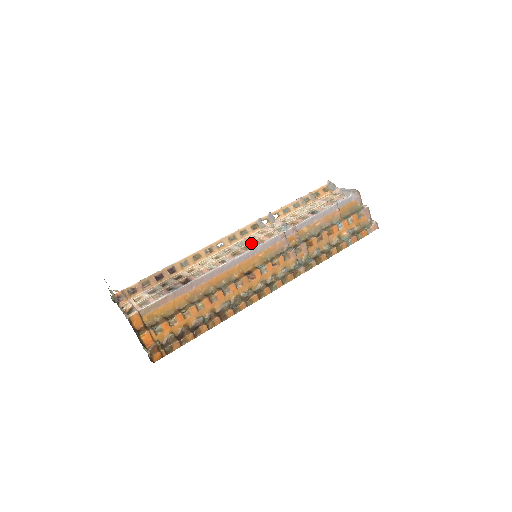
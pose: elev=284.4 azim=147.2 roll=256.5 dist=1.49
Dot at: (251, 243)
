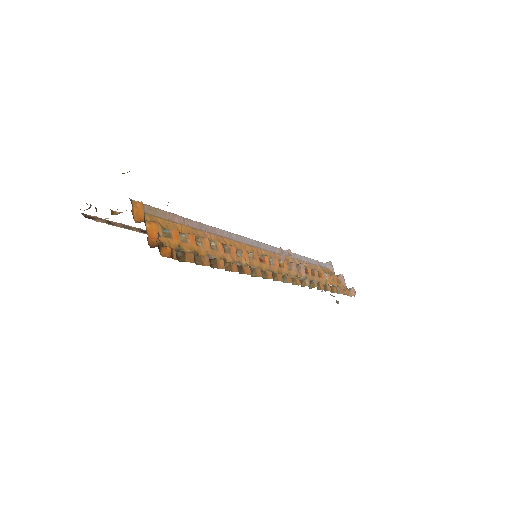
Dot at: occluded
